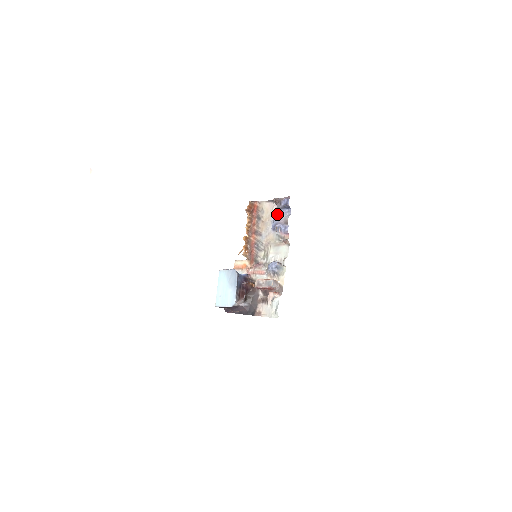
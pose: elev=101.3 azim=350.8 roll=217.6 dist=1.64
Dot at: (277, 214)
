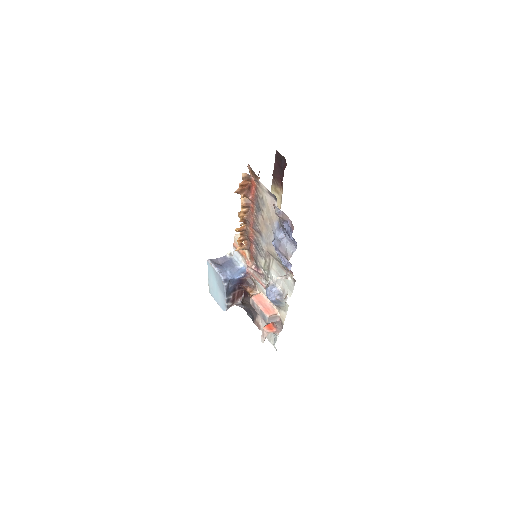
Dot at: (279, 230)
